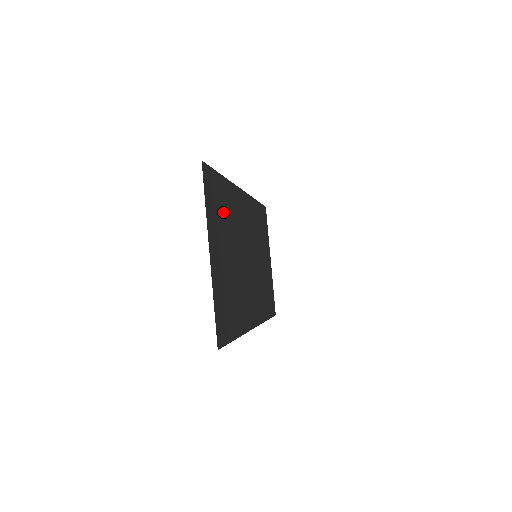
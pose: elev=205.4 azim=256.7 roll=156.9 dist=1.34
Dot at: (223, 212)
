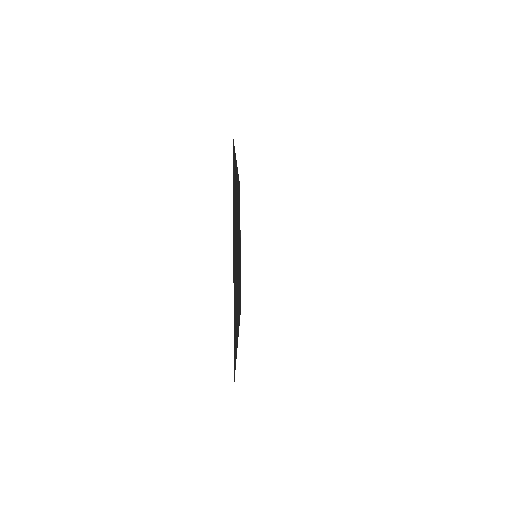
Dot at: (235, 202)
